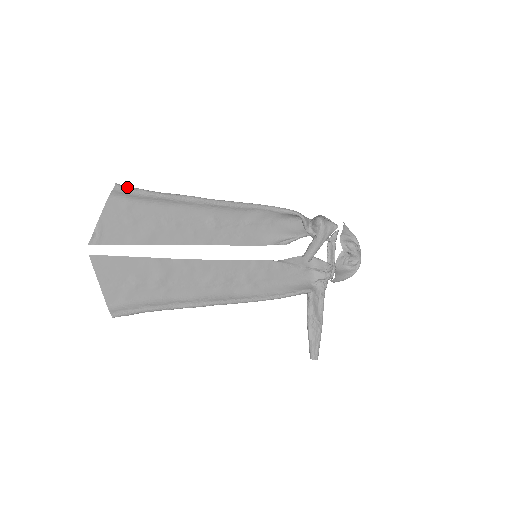
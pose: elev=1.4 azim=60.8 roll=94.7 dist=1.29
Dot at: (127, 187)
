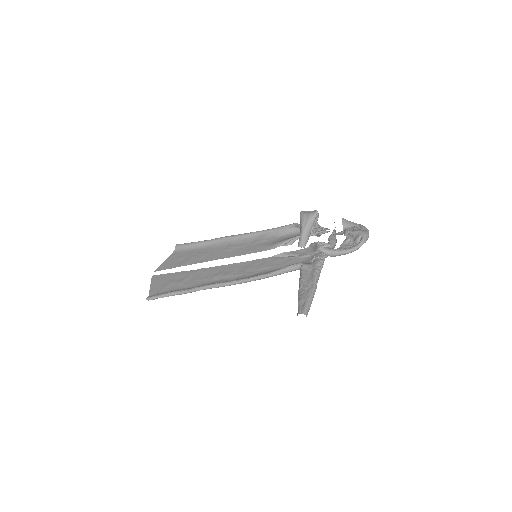
Dot at: (183, 244)
